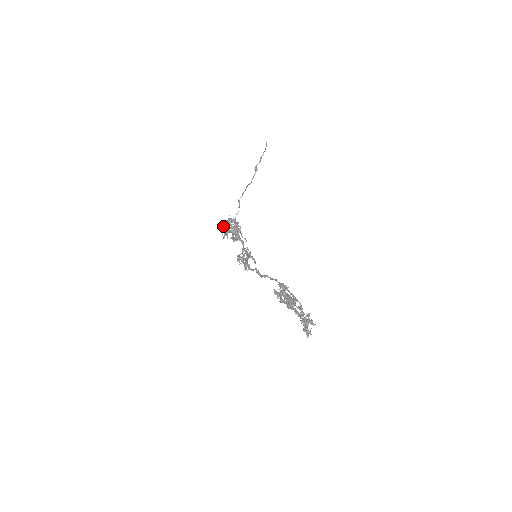
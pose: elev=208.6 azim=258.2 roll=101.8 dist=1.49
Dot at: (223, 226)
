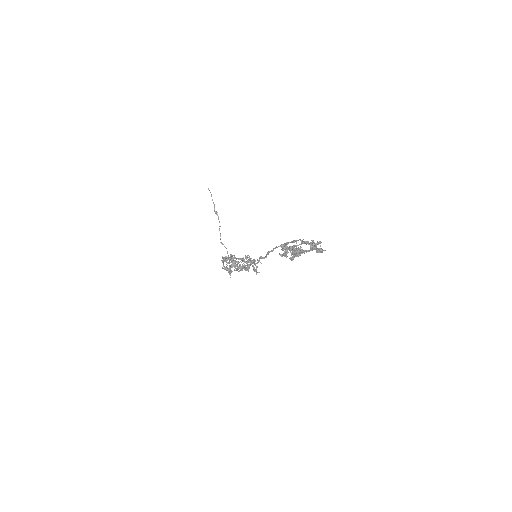
Dot at: occluded
